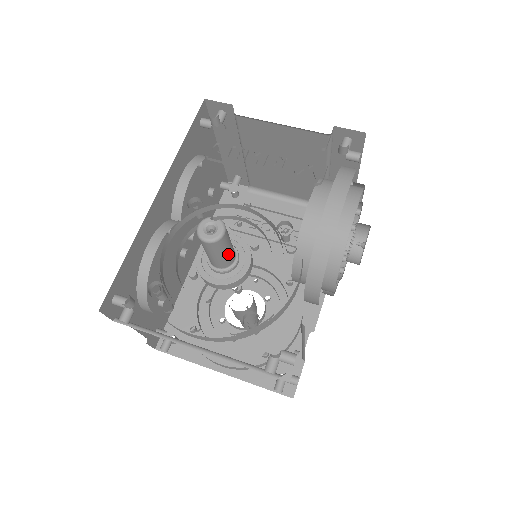
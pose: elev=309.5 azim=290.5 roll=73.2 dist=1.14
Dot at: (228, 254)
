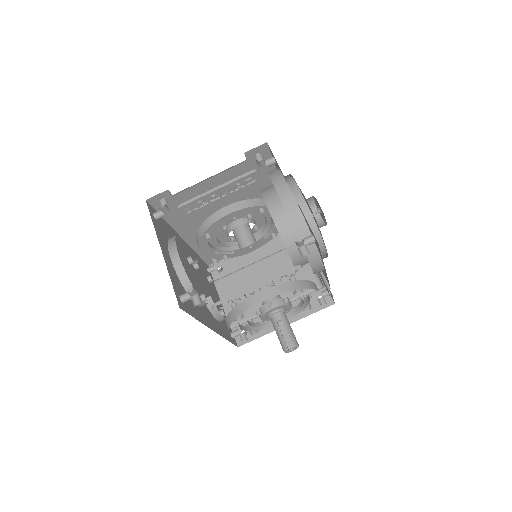
Dot at: (290, 326)
